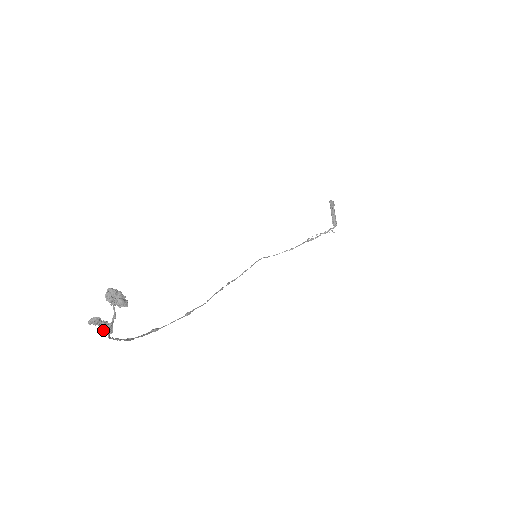
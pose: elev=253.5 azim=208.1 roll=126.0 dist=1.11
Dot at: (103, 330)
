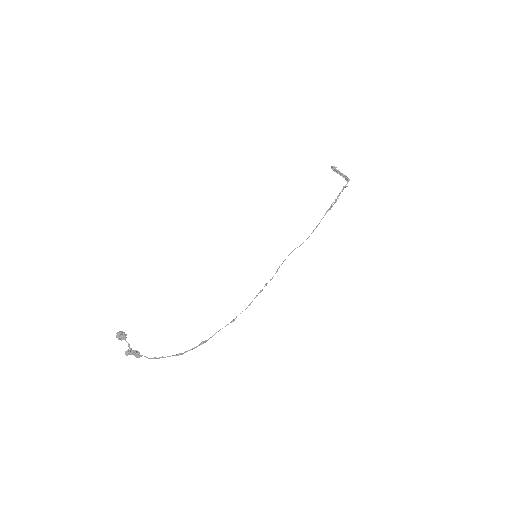
Dot at: occluded
